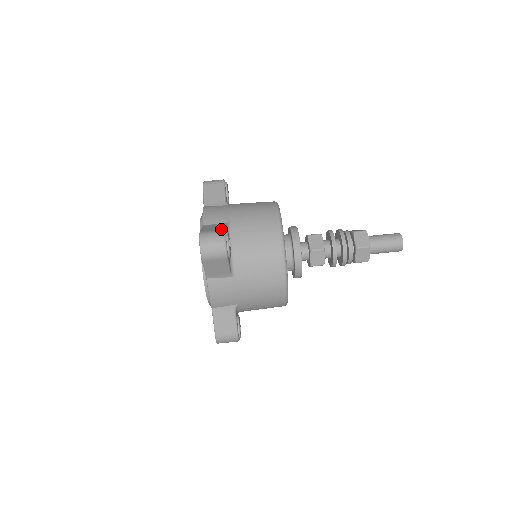
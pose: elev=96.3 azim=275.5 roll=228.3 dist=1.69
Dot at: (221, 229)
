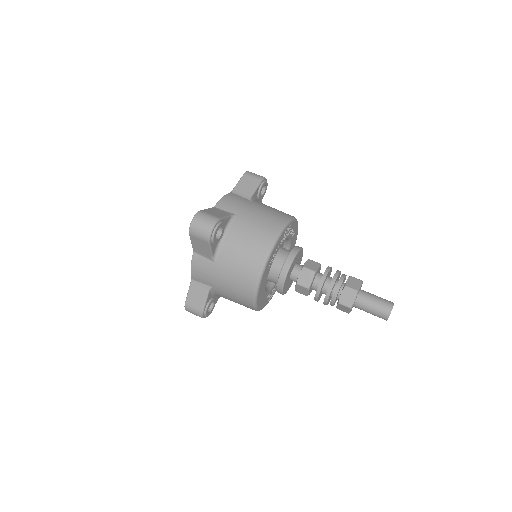
Dot at: occluded
